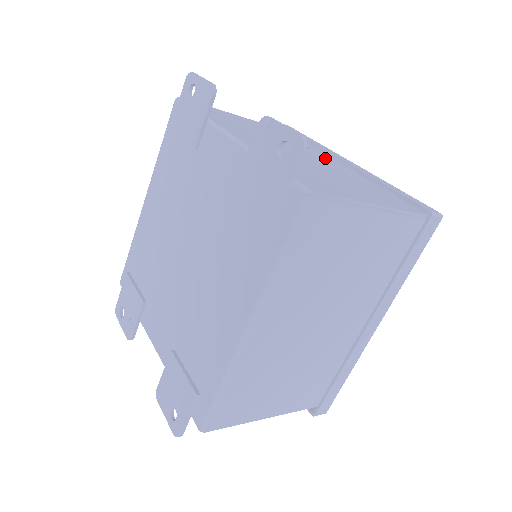
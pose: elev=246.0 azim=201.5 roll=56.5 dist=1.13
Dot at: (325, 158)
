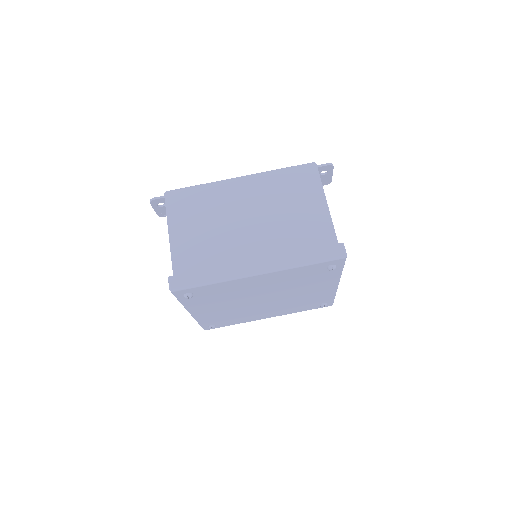
Dot at: occluded
